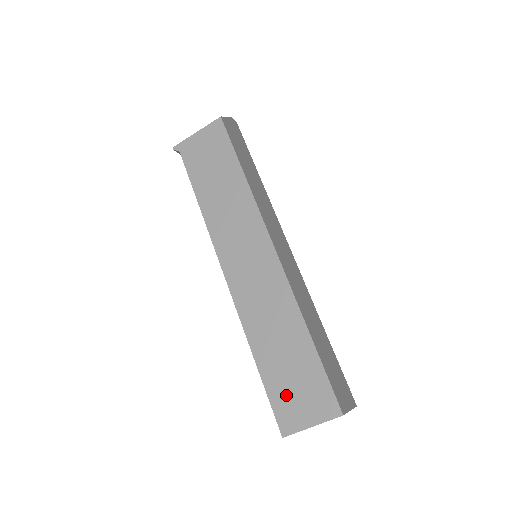
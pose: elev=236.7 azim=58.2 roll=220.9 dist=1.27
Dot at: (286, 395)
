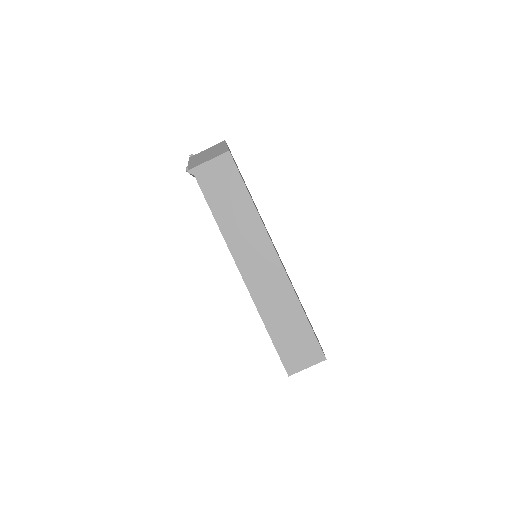
Dot at: (290, 351)
